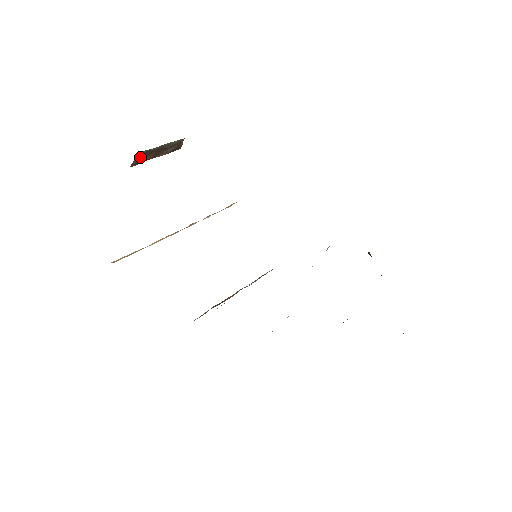
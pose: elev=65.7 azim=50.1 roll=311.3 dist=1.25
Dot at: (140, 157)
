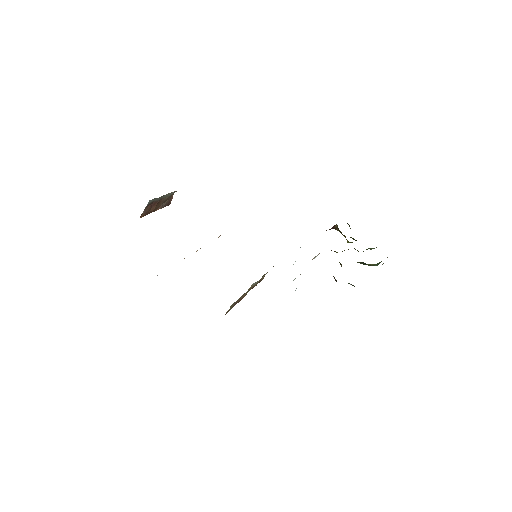
Dot at: (147, 208)
